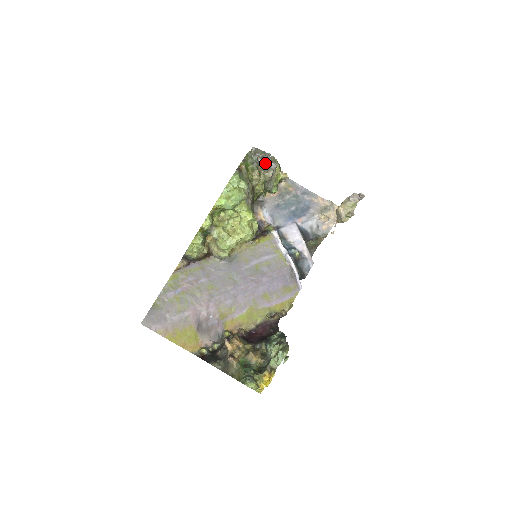
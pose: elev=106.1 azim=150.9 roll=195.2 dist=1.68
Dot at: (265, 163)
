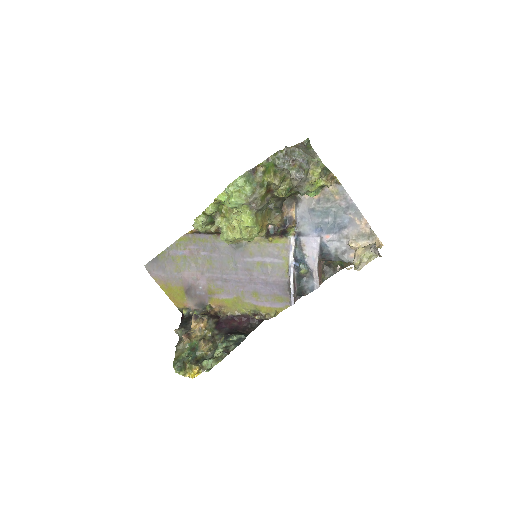
Dot at: (292, 170)
